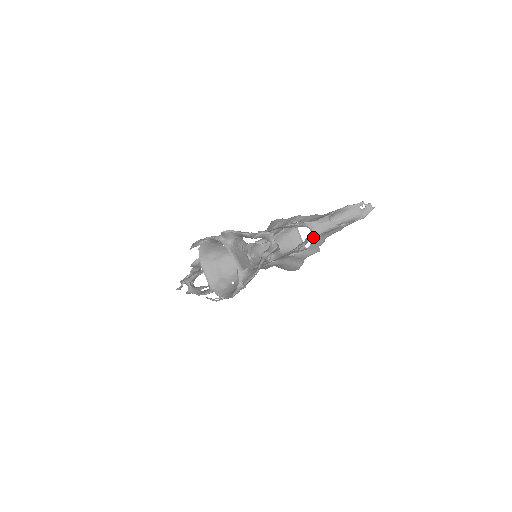
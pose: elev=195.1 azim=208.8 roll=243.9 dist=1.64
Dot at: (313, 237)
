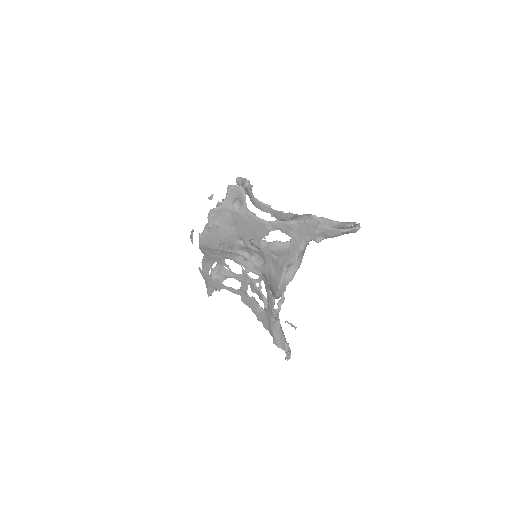
Dot at: (286, 220)
